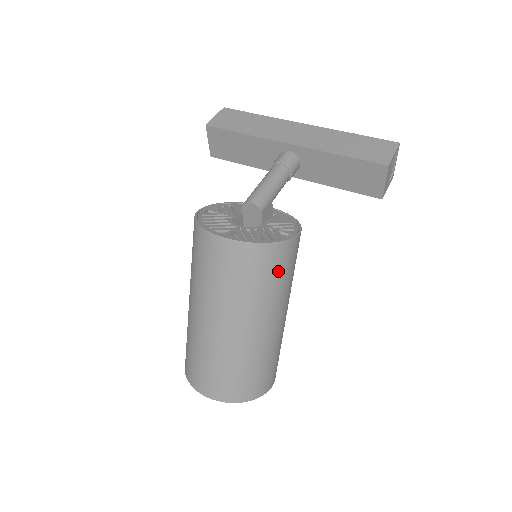
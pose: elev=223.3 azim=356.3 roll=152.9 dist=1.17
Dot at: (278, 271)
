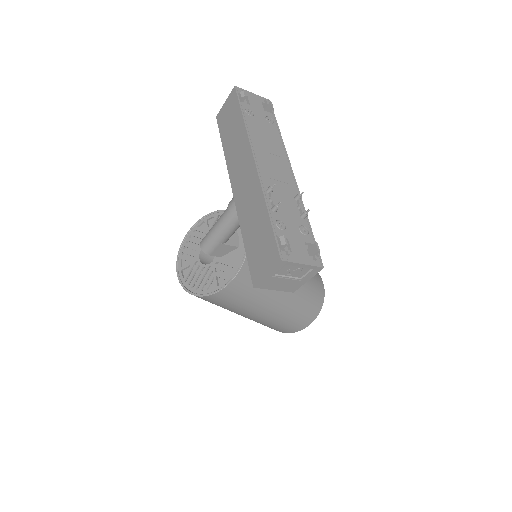
Dot at: (217, 303)
